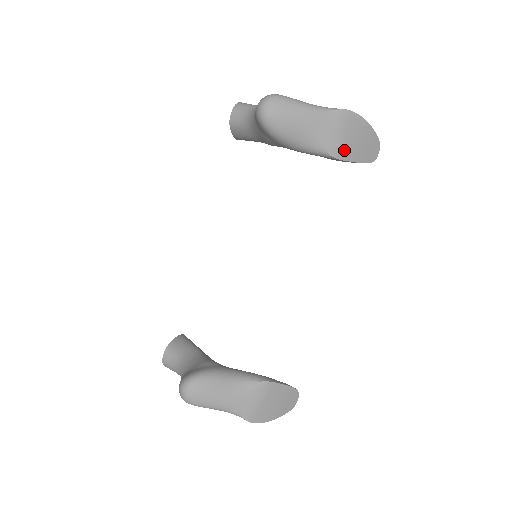
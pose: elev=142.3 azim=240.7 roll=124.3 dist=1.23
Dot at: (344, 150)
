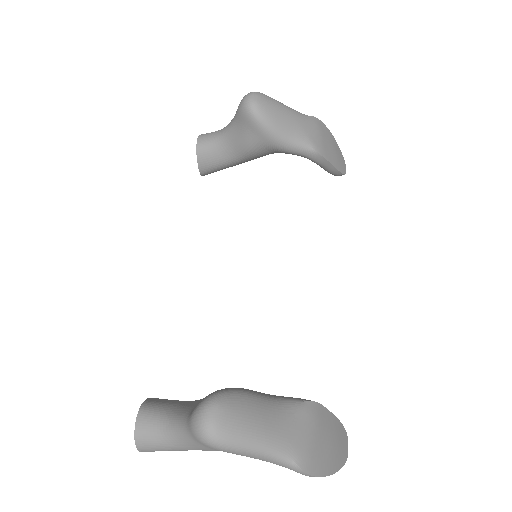
Dot at: (324, 150)
